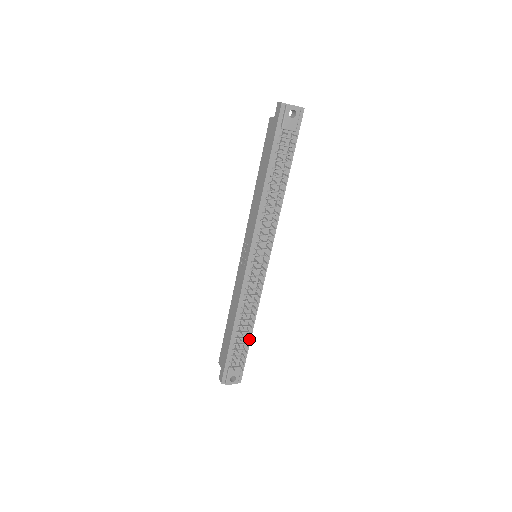
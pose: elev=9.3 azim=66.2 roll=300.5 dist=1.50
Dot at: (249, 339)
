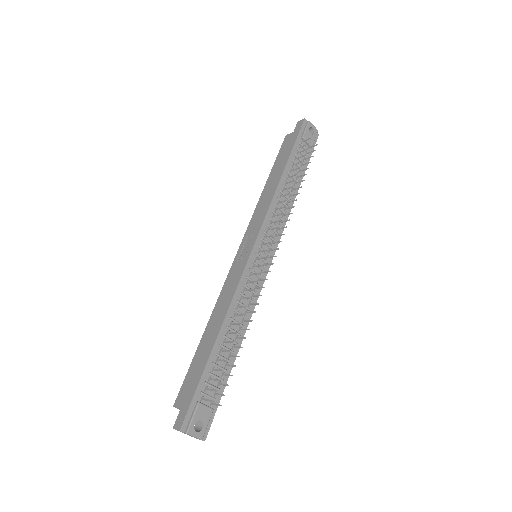
Dot at: occluded
